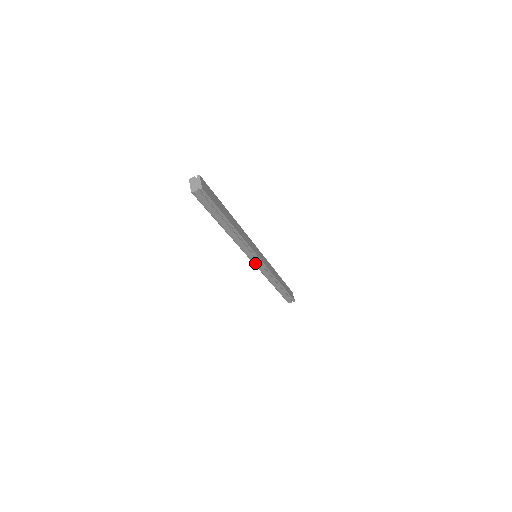
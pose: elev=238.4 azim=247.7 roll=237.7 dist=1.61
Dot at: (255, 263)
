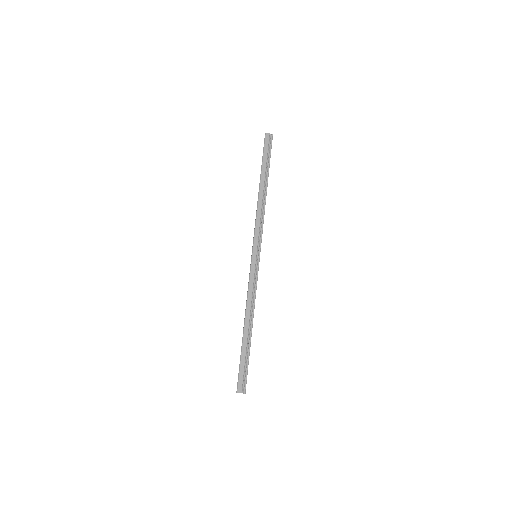
Dot at: (253, 256)
